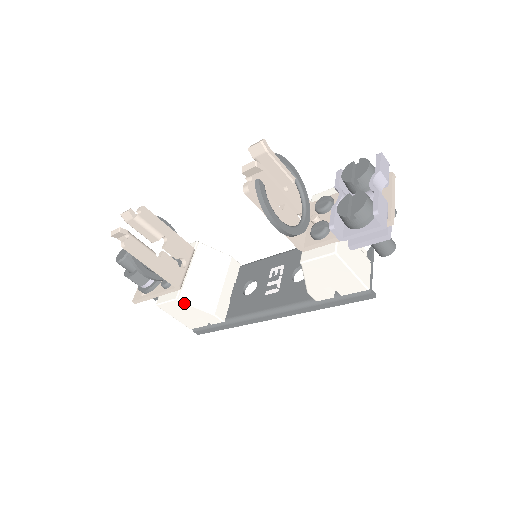
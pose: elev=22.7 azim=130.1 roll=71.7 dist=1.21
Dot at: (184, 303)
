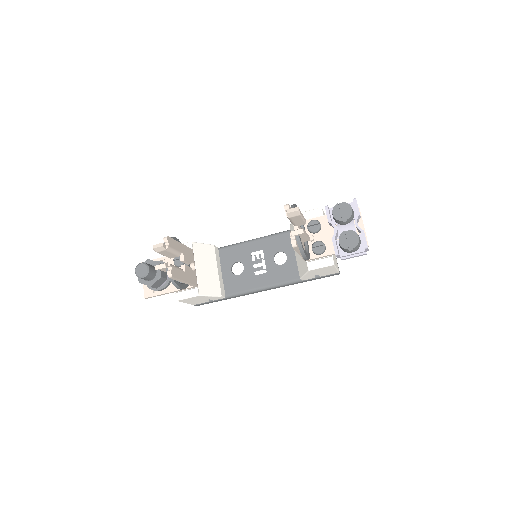
Dot at: (203, 296)
